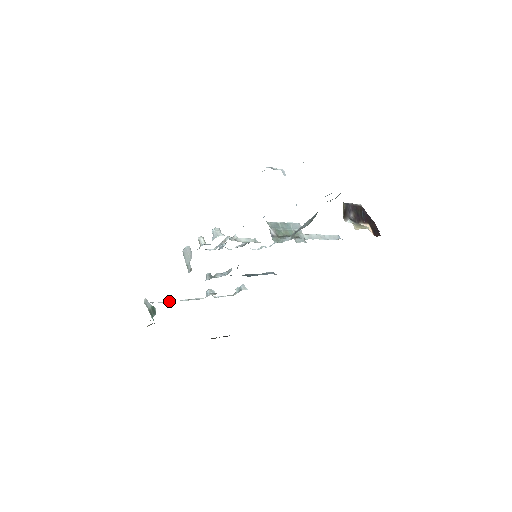
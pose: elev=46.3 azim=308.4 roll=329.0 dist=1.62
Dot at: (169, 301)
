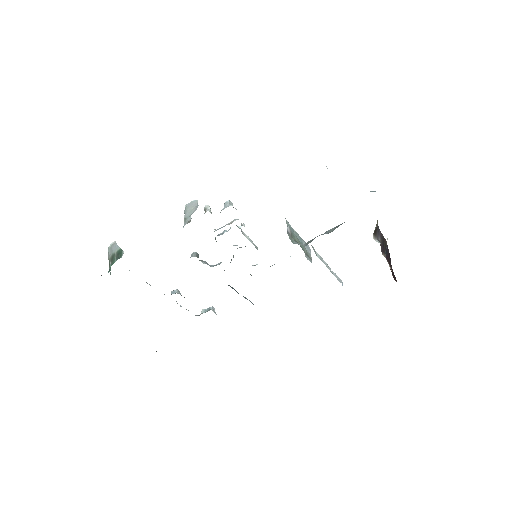
Dot at: occluded
